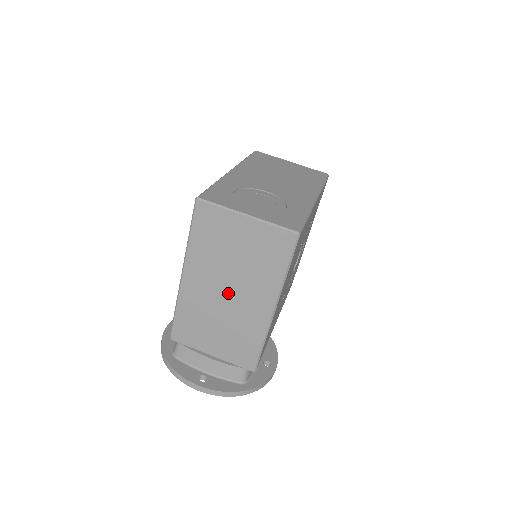
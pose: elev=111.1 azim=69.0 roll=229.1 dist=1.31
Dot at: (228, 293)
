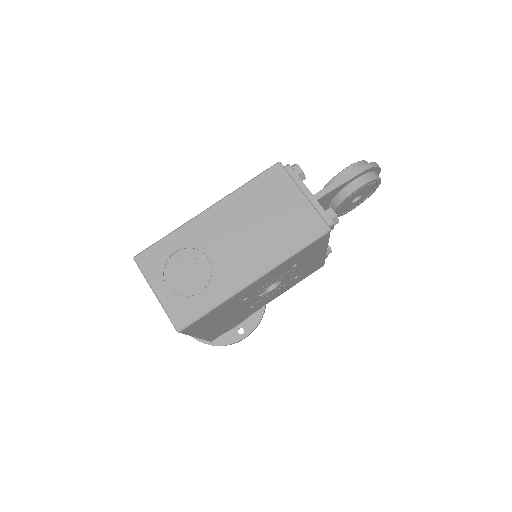
Dot at: occluded
